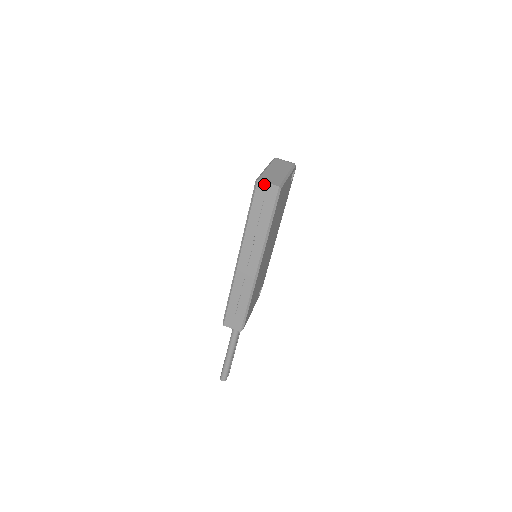
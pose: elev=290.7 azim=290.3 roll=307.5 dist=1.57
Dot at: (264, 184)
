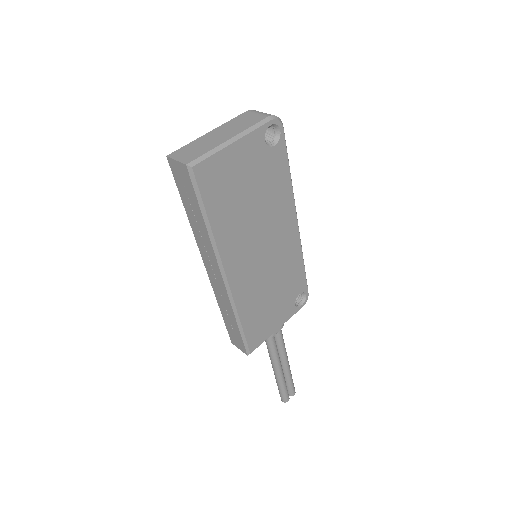
Dot at: (174, 162)
